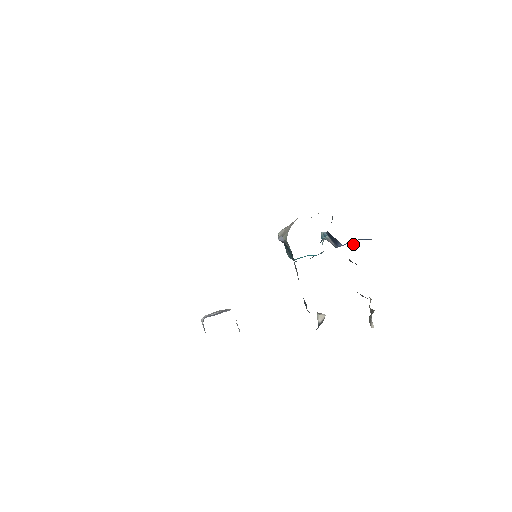
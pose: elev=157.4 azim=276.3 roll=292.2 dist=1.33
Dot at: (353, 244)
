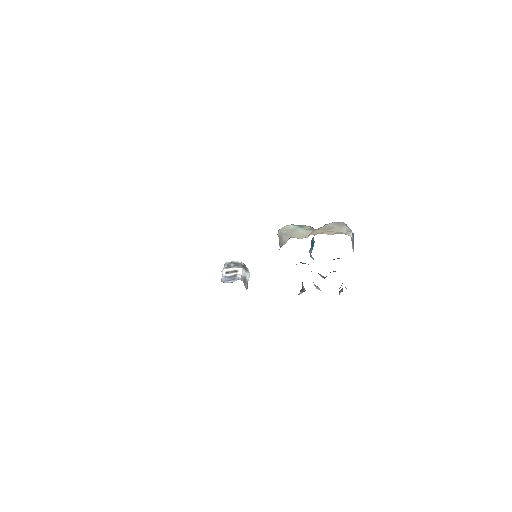
Dot at: occluded
